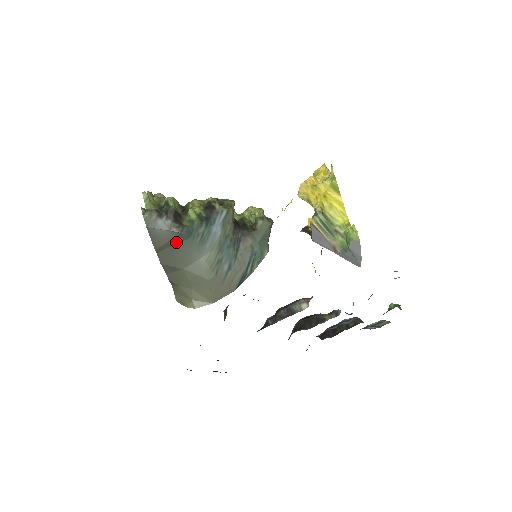
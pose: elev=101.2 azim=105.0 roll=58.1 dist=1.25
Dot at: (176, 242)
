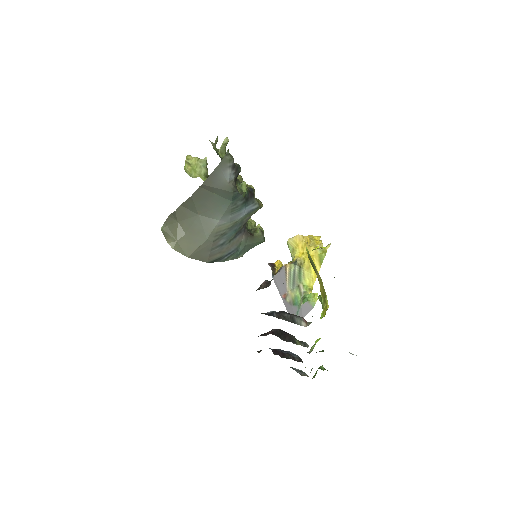
Dot at: (220, 194)
